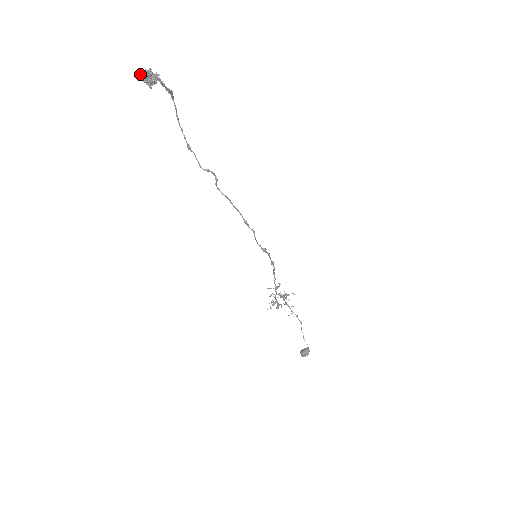
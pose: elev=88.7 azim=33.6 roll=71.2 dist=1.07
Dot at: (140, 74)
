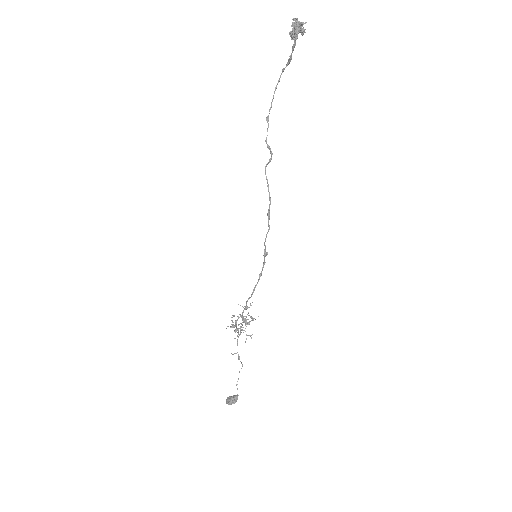
Dot at: (295, 21)
